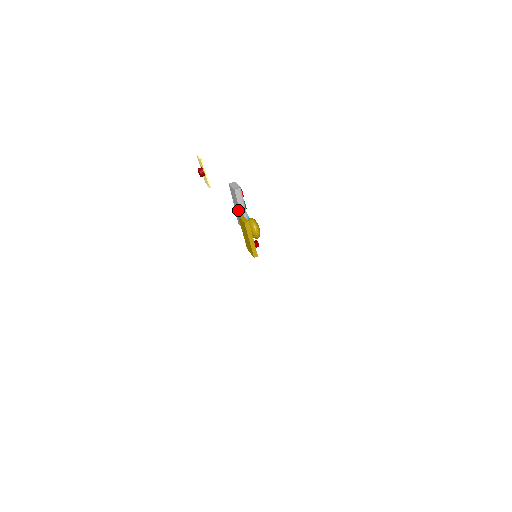
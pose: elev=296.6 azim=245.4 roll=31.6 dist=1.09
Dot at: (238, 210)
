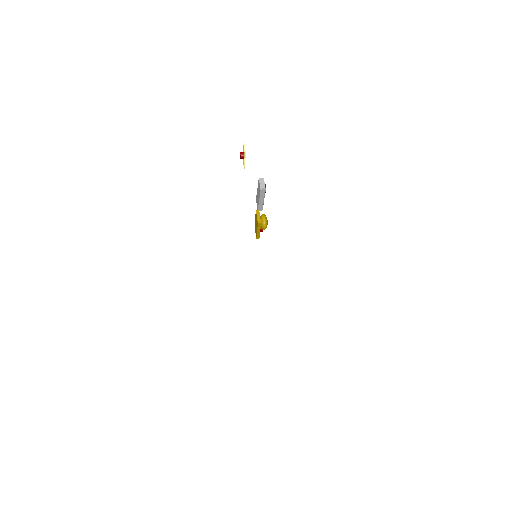
Dot at: (258, 198)
